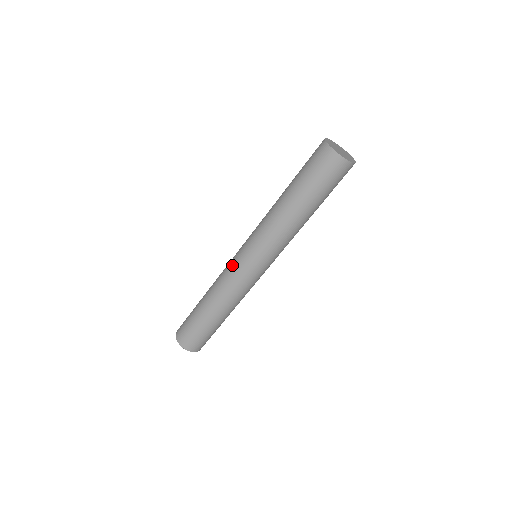
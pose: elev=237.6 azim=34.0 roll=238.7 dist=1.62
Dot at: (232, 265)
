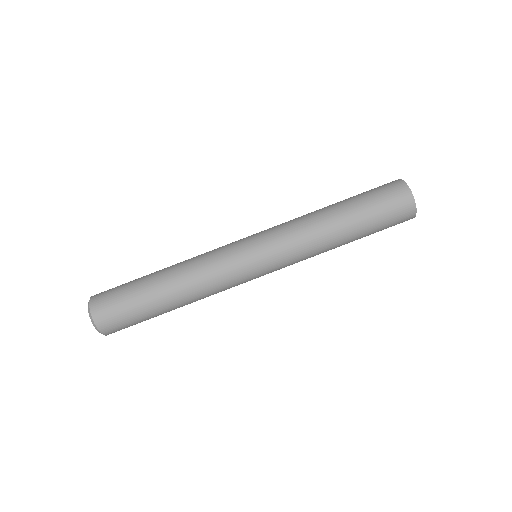
Dot at: (227, 245)
